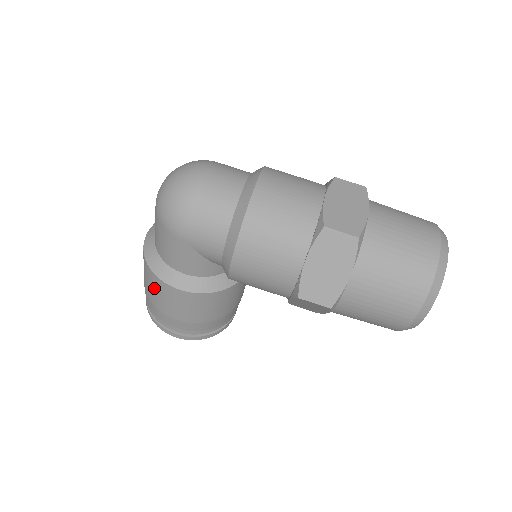
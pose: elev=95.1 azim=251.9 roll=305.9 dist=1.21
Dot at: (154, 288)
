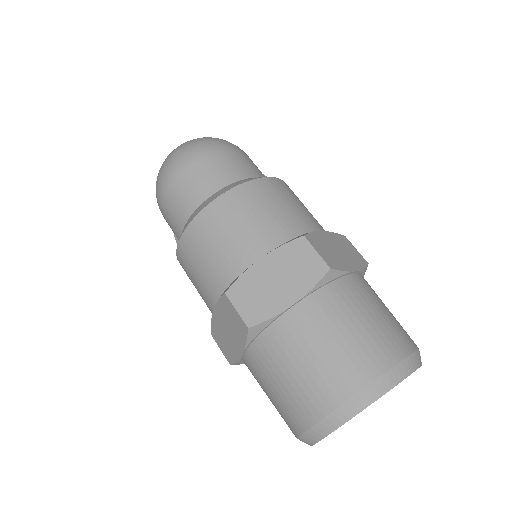
Dot at: occluded
